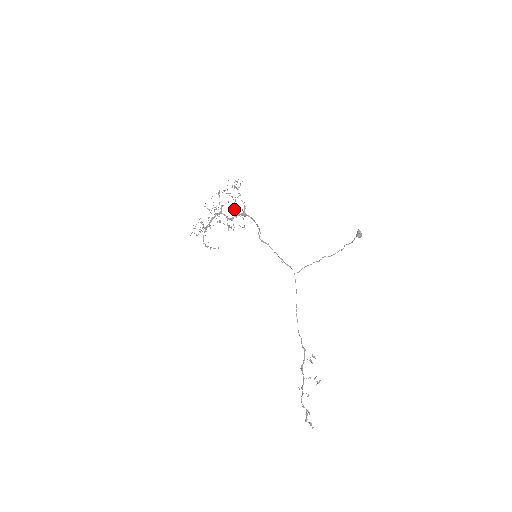
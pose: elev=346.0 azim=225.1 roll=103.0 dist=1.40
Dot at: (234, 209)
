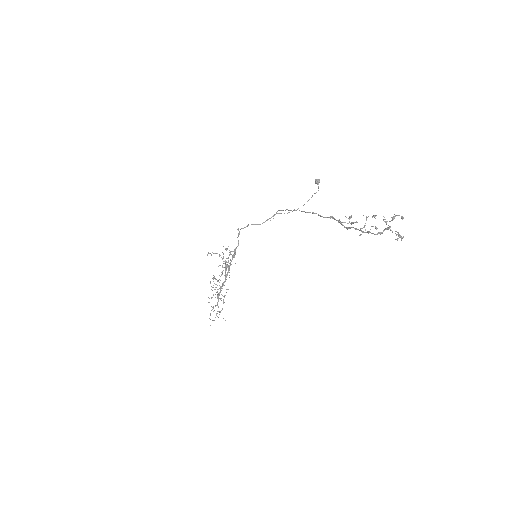
Dot at: occluded
